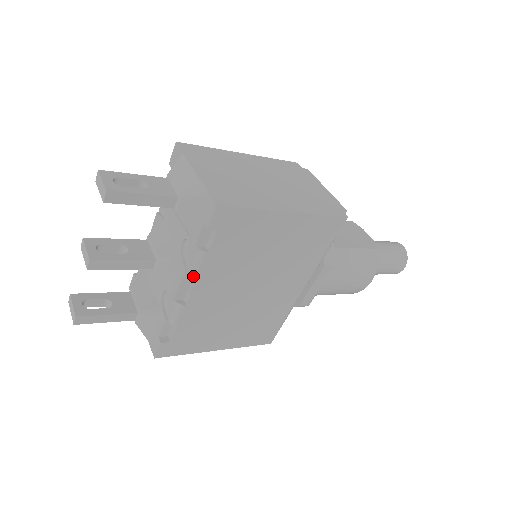
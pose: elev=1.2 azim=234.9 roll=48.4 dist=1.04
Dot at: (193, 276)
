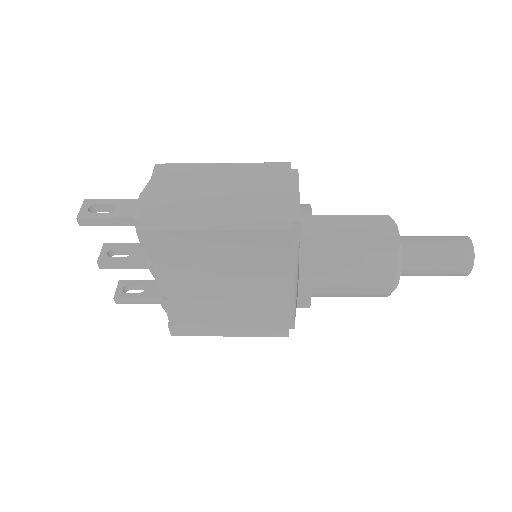
Dot at: occluded
